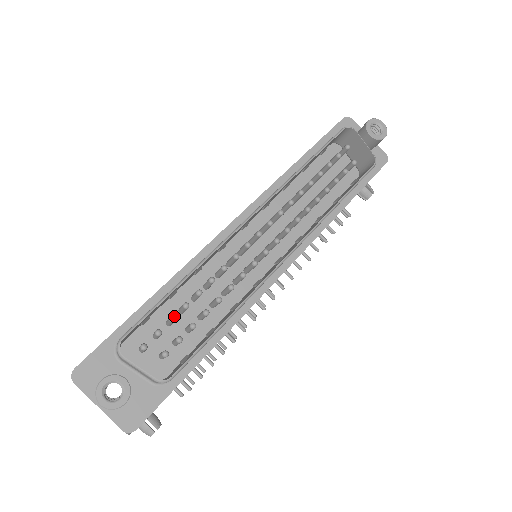
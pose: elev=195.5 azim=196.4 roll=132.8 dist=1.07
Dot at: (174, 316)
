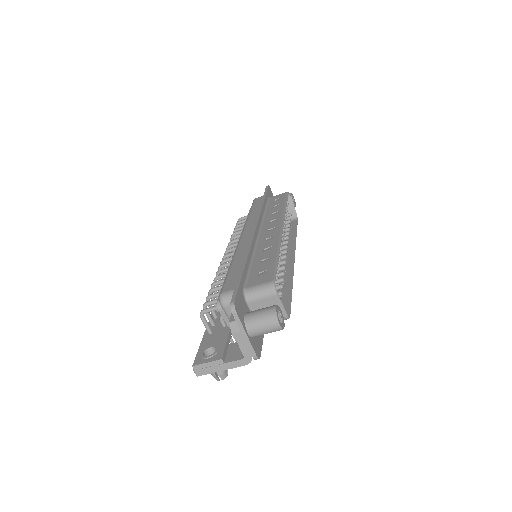
Dot at: (277, 276)
